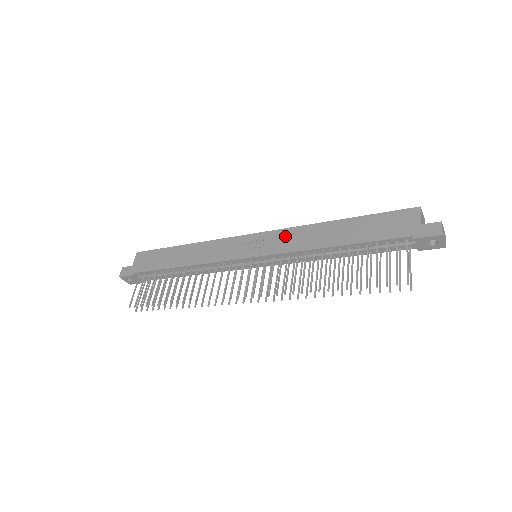
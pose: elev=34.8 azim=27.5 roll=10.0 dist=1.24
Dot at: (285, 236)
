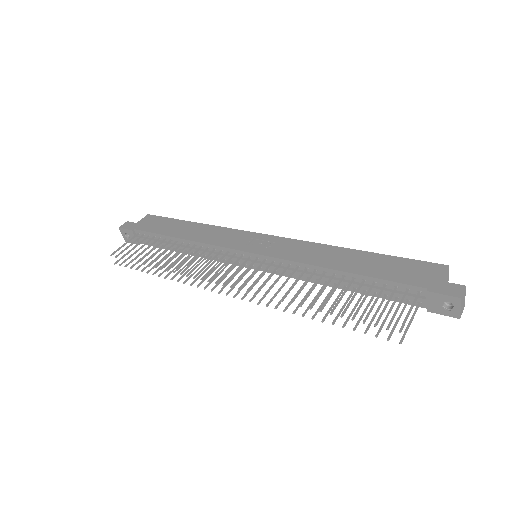
Dot at: (294, 246)
